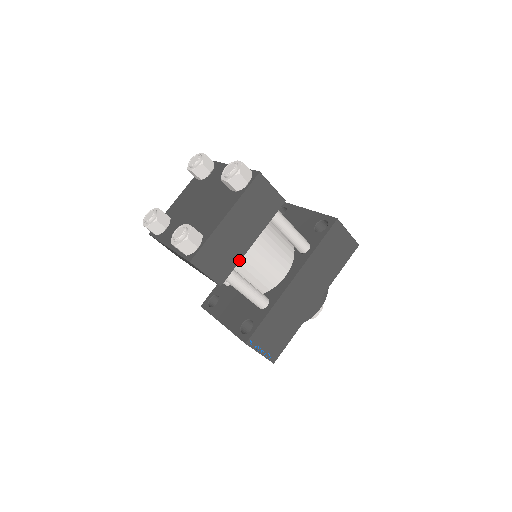
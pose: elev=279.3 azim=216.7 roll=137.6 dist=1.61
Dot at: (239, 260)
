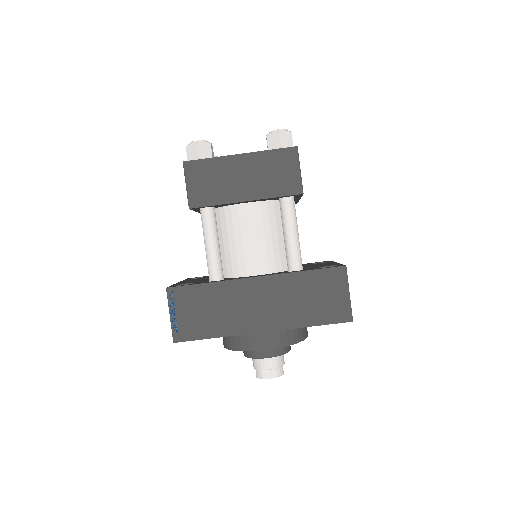
Dot at: (222, 203)
